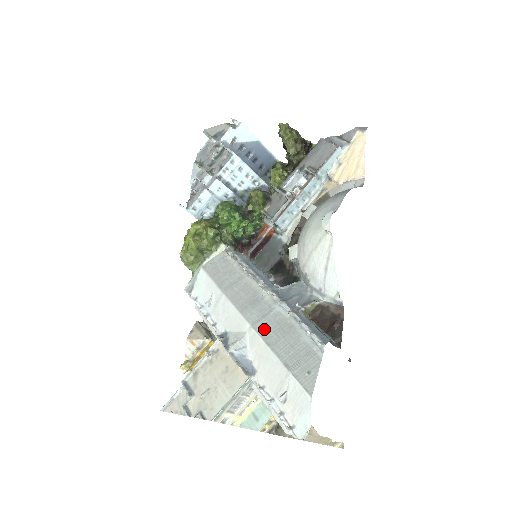
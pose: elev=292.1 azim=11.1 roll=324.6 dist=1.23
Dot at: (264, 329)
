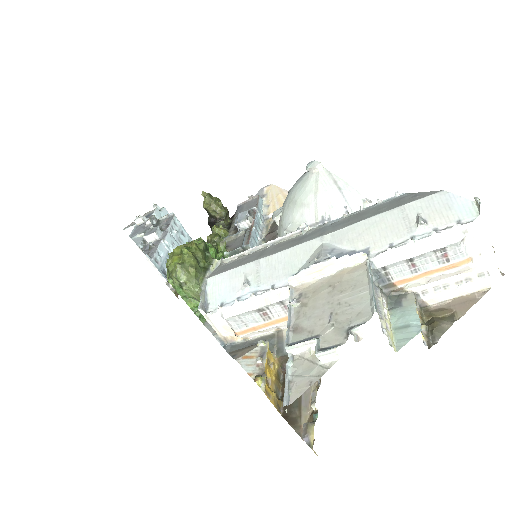
Dot at: (337, 227)
